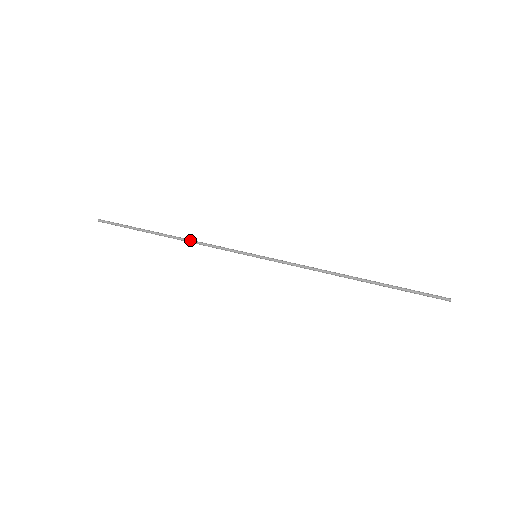
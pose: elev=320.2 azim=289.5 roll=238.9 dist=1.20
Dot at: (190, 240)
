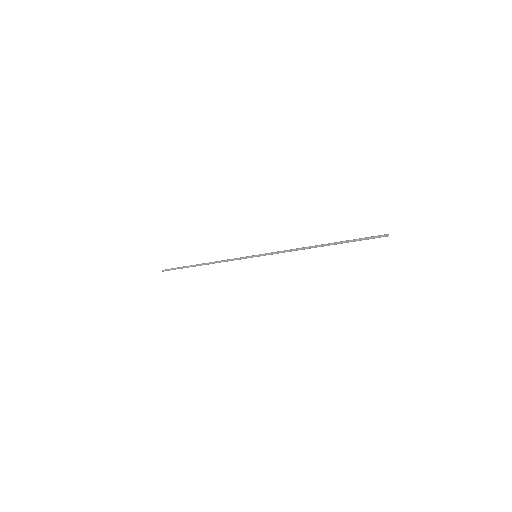
Dot at: (215, 261)
